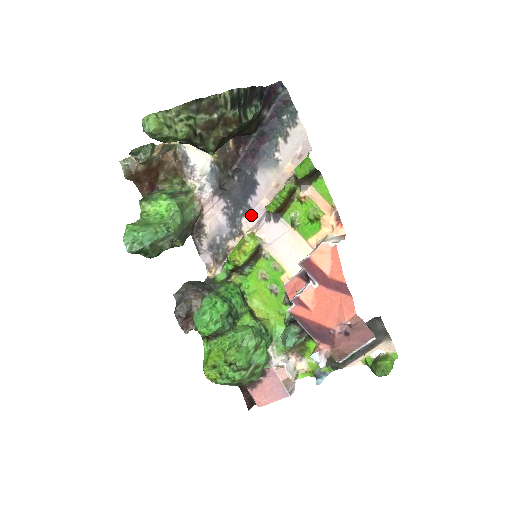
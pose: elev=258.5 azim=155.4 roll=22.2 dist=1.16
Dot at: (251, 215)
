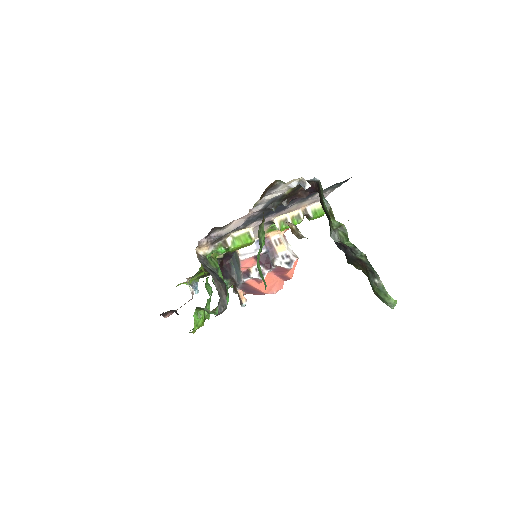
Dot at: (261, 221)
